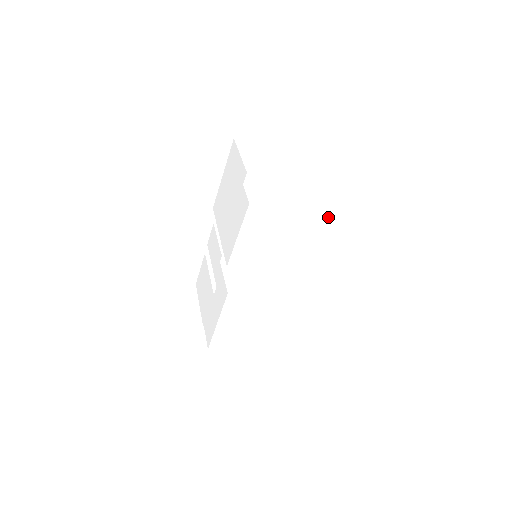
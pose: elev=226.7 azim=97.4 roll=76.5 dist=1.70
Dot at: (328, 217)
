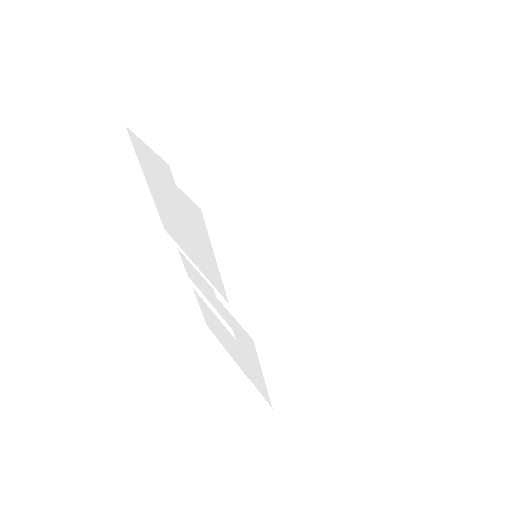
Dot at: (321, 151)
